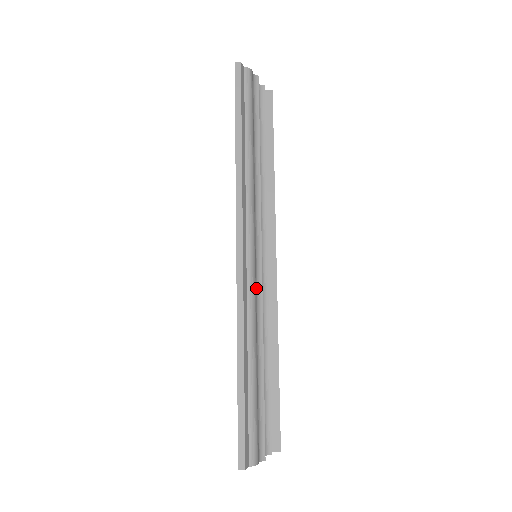
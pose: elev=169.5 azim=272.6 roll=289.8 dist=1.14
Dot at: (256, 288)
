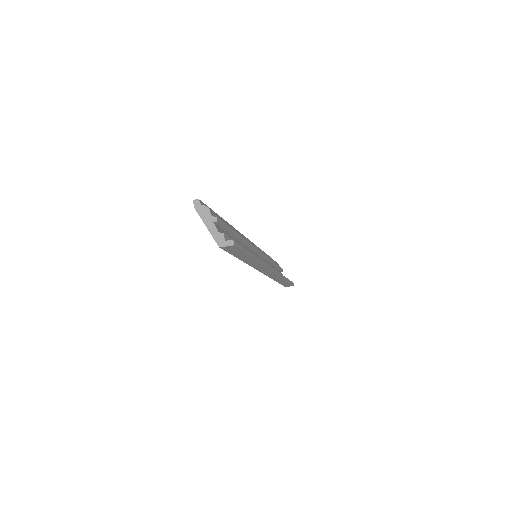
Dot at: occluded
